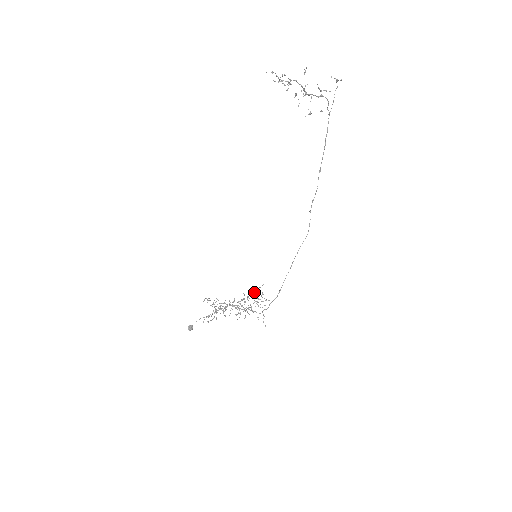
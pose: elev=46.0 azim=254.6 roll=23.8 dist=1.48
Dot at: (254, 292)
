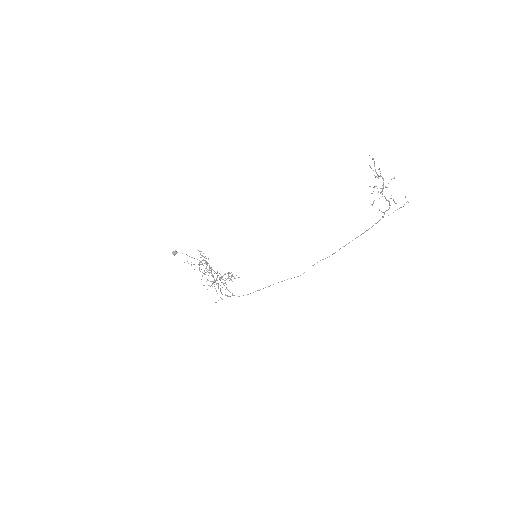
Dot at: occluded
